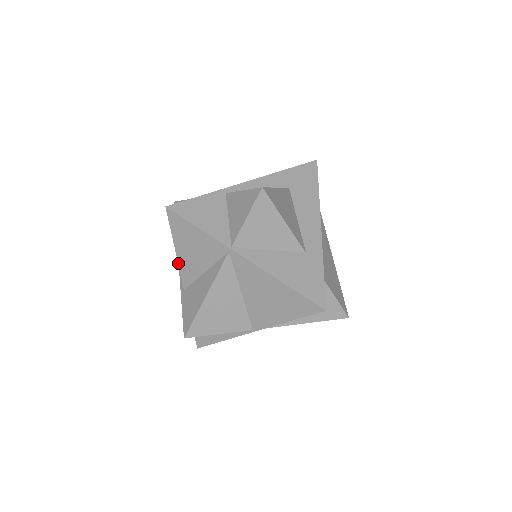
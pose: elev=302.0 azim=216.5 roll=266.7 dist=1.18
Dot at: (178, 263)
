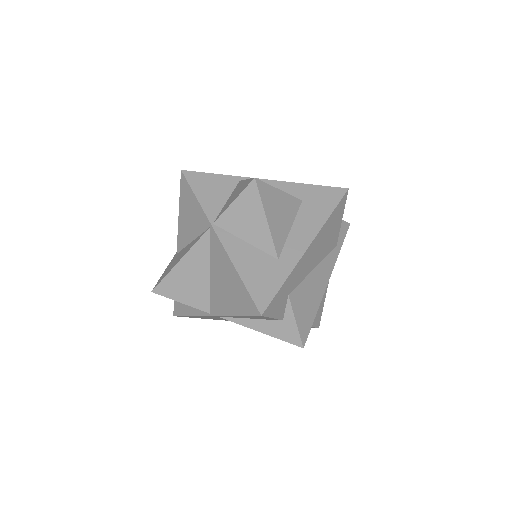
Dot at: (178, 226)
